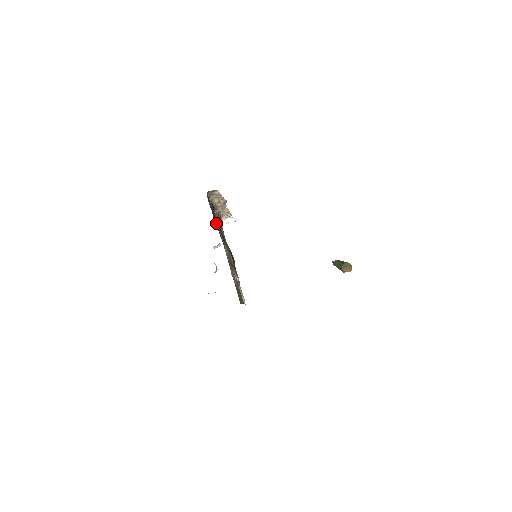
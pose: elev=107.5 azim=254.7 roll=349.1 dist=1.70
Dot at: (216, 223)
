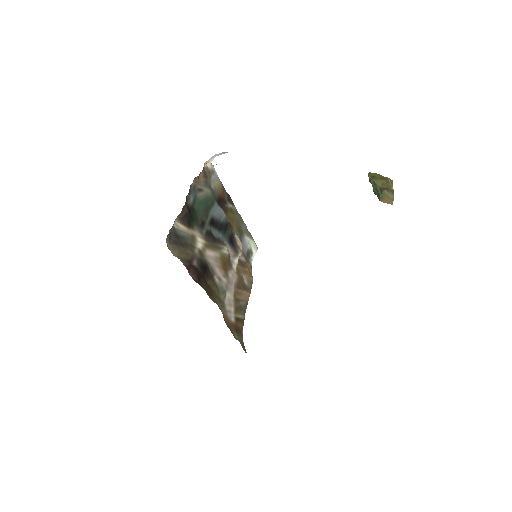
Dot at: (191, 254)
